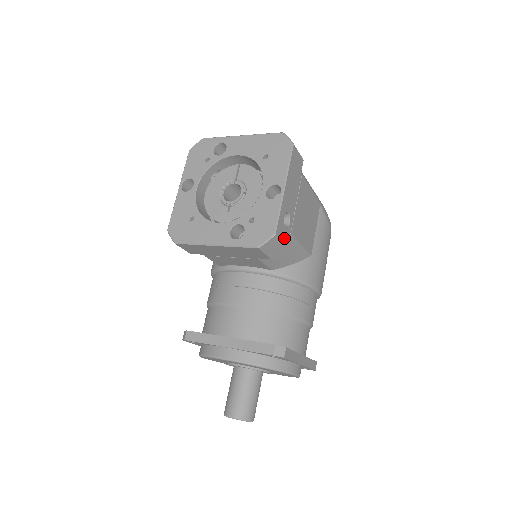
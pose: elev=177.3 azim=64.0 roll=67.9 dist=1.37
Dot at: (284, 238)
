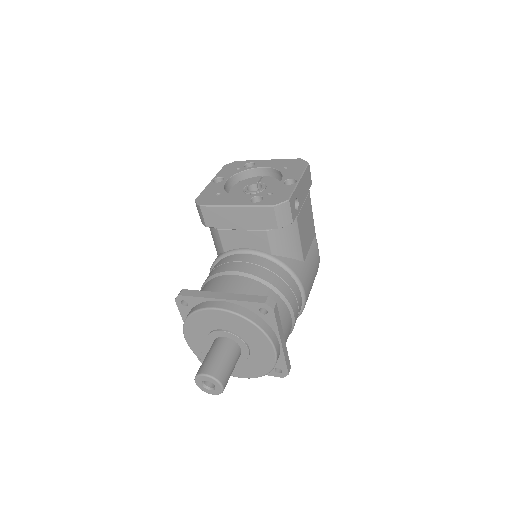
Dot at: (293, 213)
